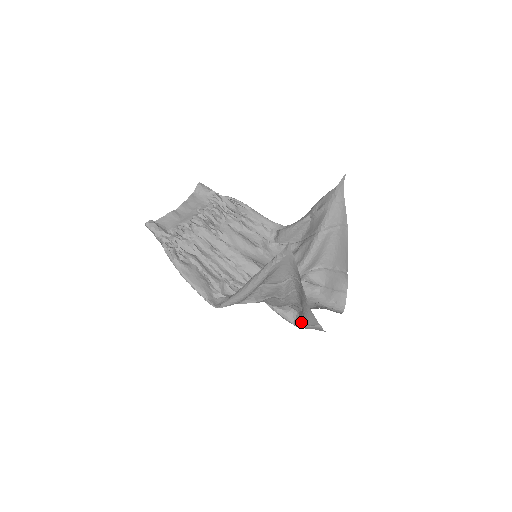
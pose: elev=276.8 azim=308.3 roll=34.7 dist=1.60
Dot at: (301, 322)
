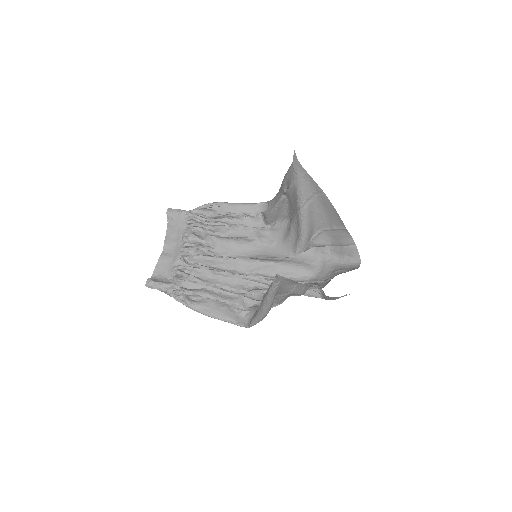
Dot at: (327, 298)
